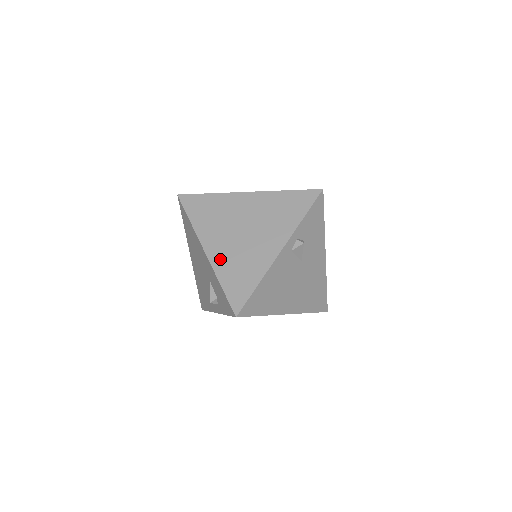
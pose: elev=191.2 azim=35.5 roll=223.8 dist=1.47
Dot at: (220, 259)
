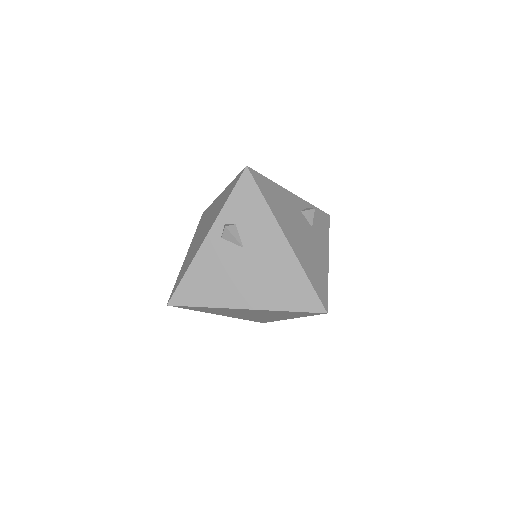
Dot at: occluded
